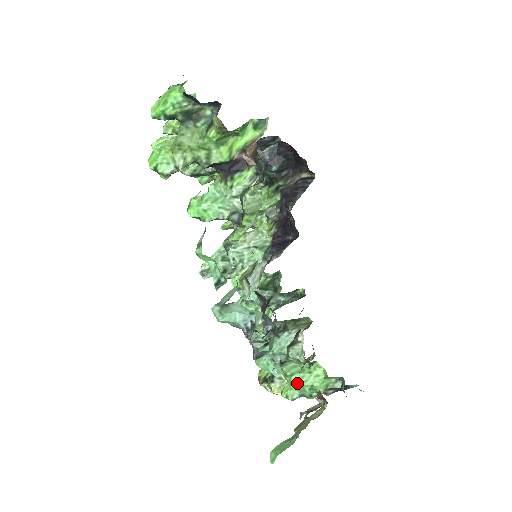
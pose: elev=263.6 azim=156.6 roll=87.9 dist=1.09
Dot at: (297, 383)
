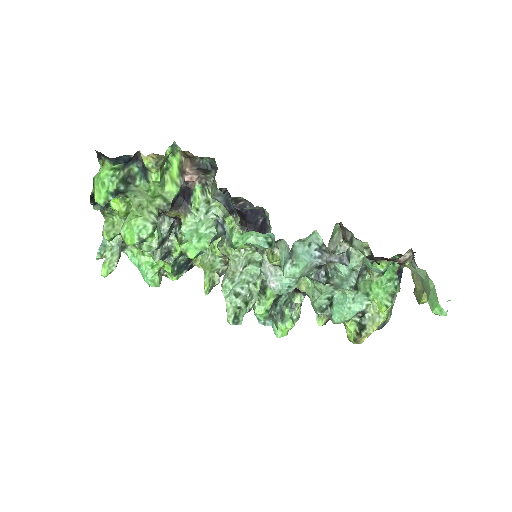
Dot at: (379, 290)
